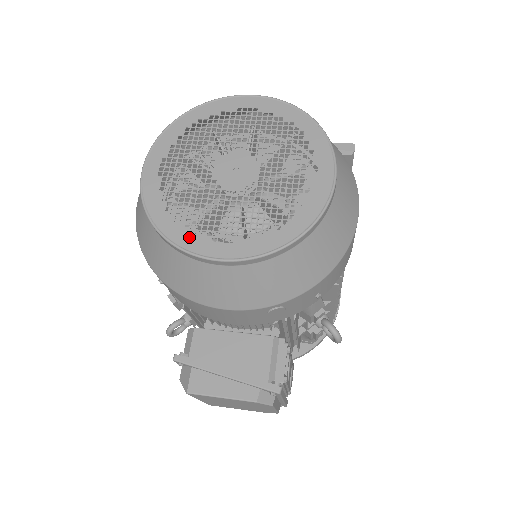
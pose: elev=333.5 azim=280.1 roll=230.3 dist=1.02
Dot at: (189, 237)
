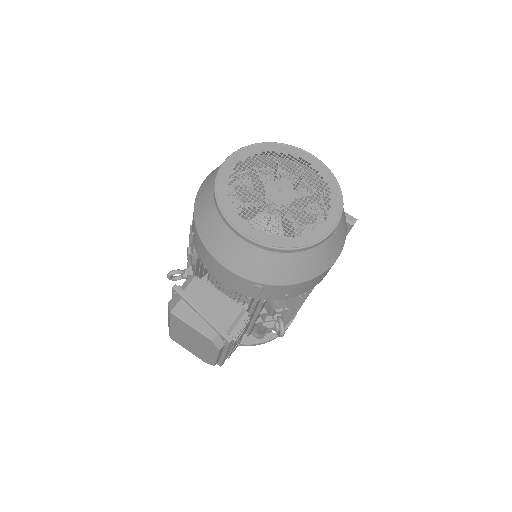
Dot at: (233, 214)
